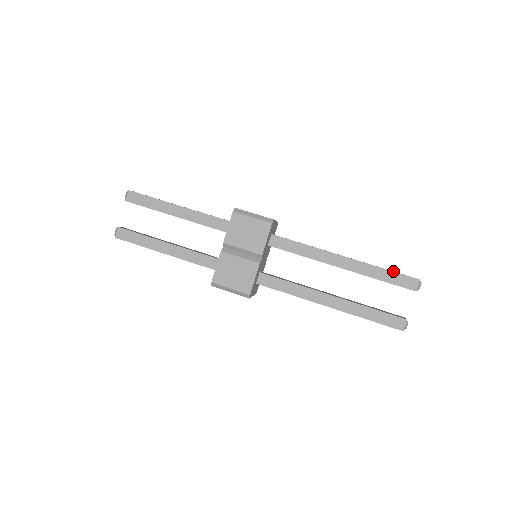
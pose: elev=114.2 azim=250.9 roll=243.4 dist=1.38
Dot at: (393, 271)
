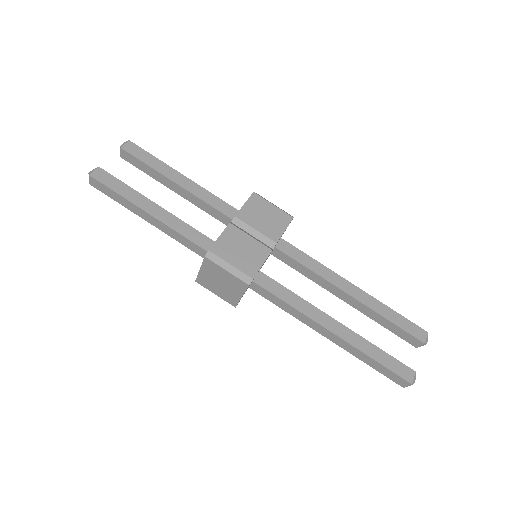
Dot at: occluded
